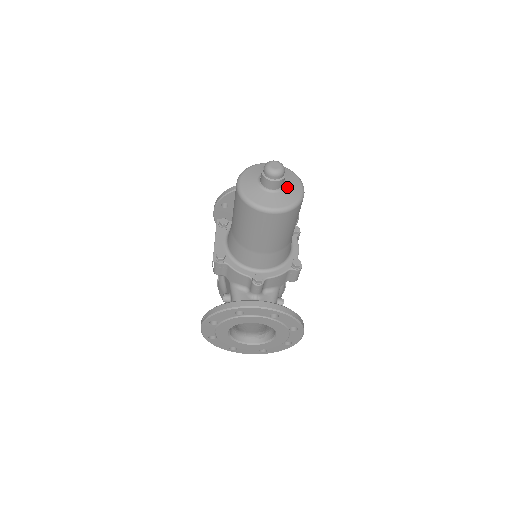
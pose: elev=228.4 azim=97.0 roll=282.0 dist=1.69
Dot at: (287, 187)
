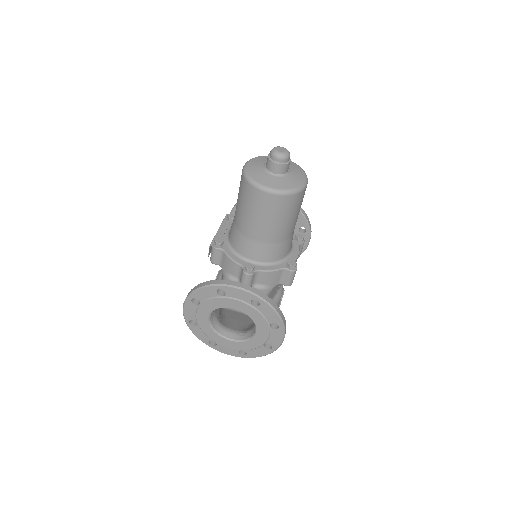
Dot at: (290, 175)
